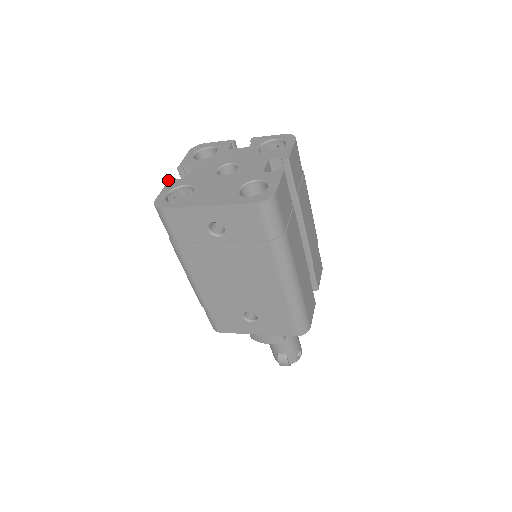
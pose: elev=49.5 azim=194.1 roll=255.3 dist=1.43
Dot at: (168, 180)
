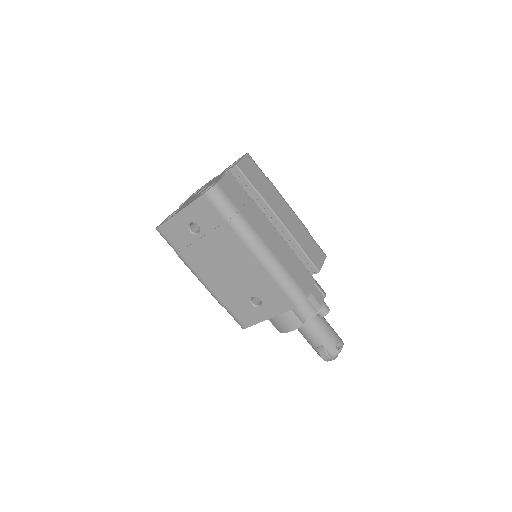
Dot at: occluded
